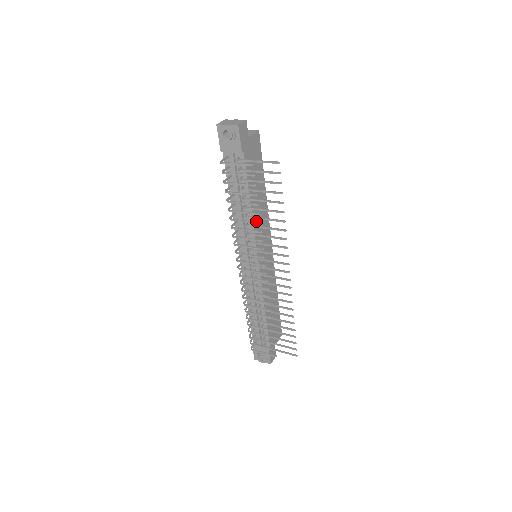
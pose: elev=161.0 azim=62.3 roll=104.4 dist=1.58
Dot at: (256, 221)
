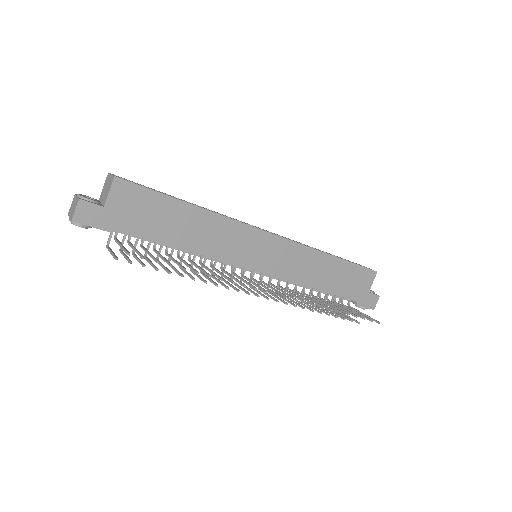
Dot at: (210, 249)
